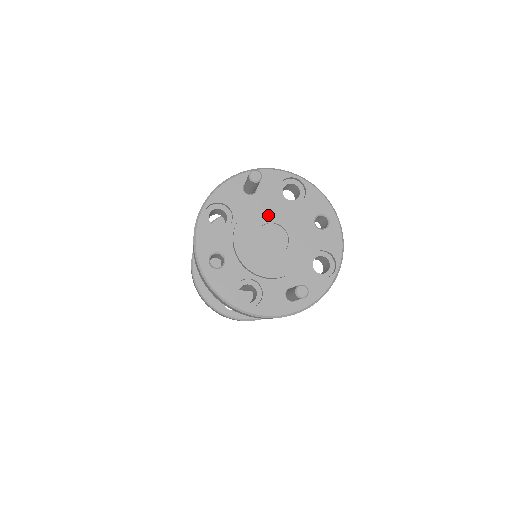
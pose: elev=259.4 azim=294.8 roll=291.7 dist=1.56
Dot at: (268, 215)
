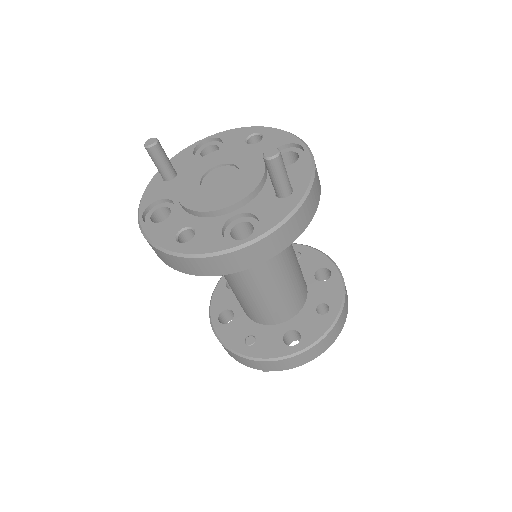
Dot at: (200, 170)
